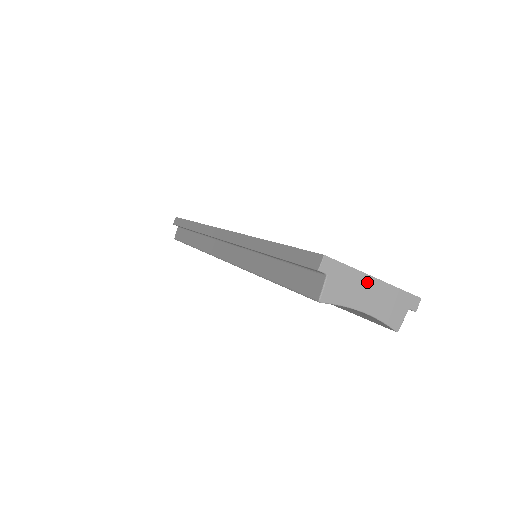
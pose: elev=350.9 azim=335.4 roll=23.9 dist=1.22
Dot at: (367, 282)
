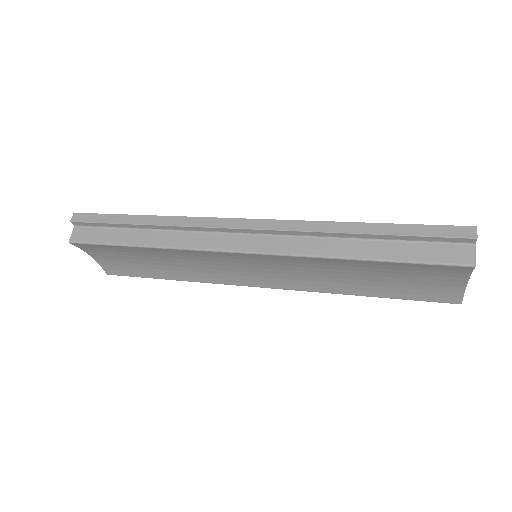
Dot at: occluded
